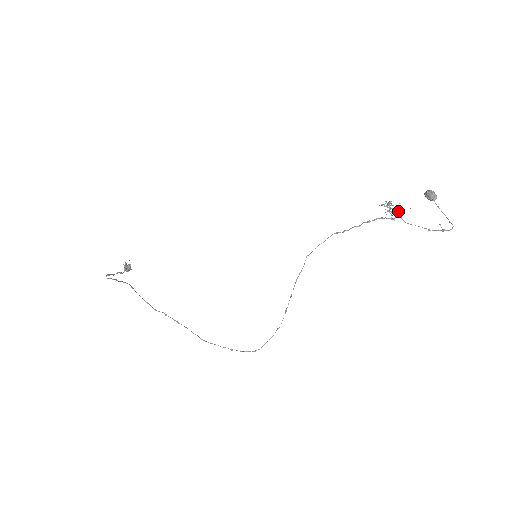
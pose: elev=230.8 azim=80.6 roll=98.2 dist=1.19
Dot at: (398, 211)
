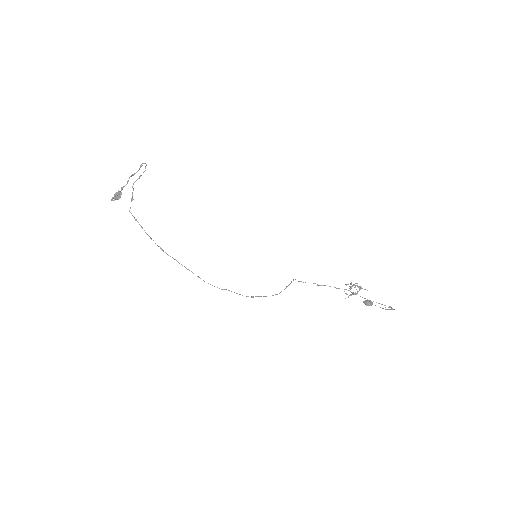
Dot at: (361, 288)
